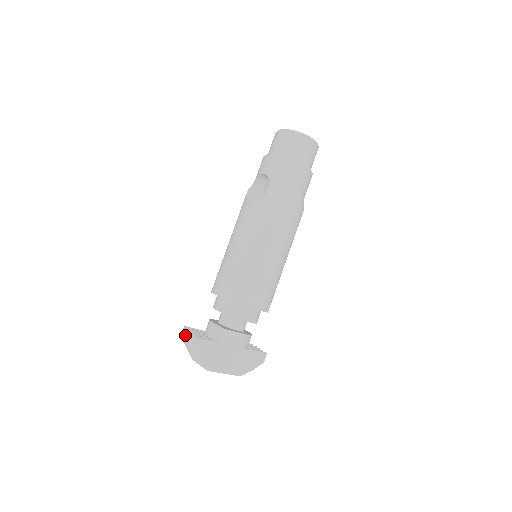
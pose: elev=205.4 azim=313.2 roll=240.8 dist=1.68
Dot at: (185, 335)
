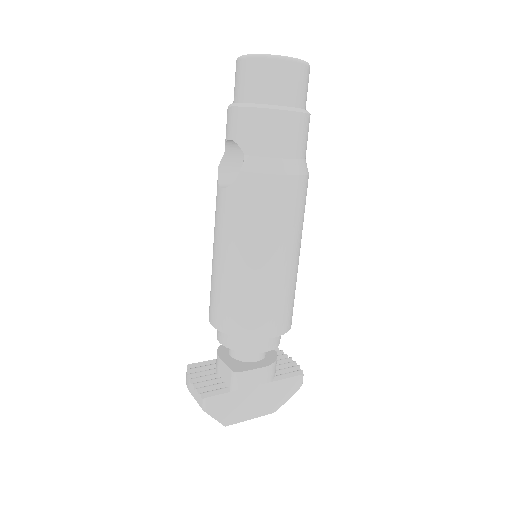
Dot at: (188, 384)
